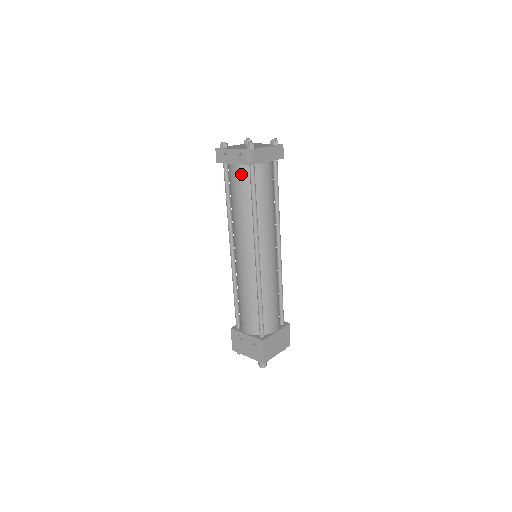
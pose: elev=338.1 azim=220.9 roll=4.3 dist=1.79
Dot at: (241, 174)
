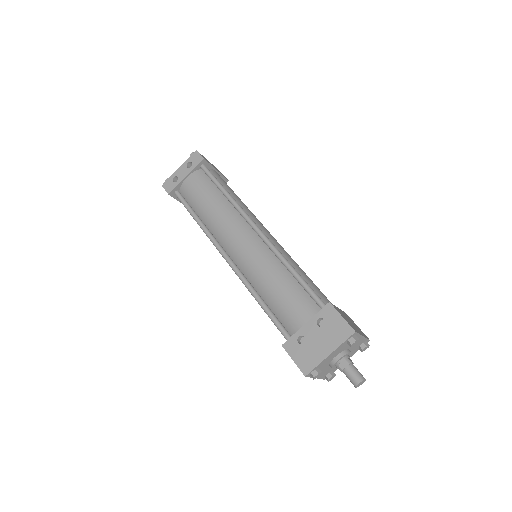
Dot at: (197, 179)
